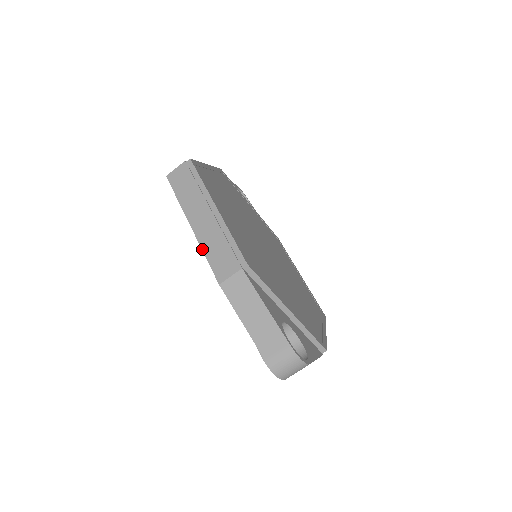
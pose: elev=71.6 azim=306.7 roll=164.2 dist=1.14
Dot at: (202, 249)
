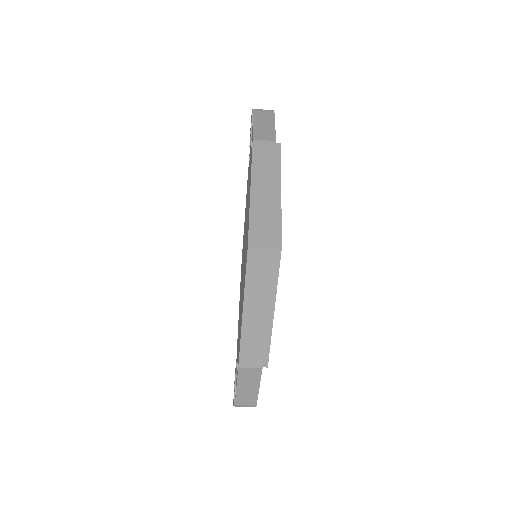
Dot at: (241, 336)
